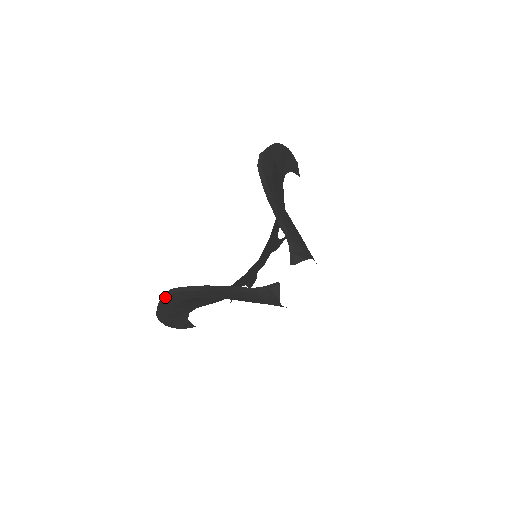
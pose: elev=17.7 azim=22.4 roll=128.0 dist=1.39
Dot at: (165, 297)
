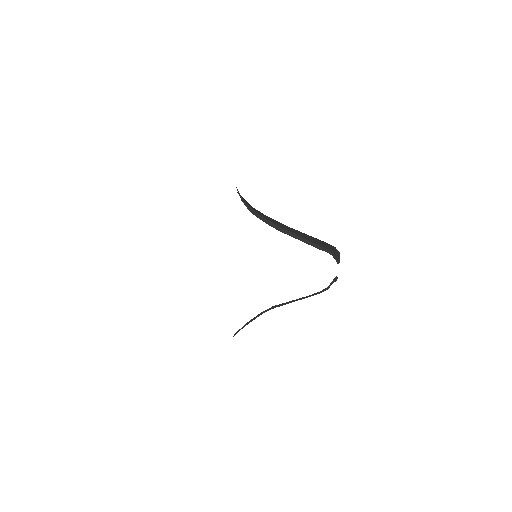
Dot at: occluded
